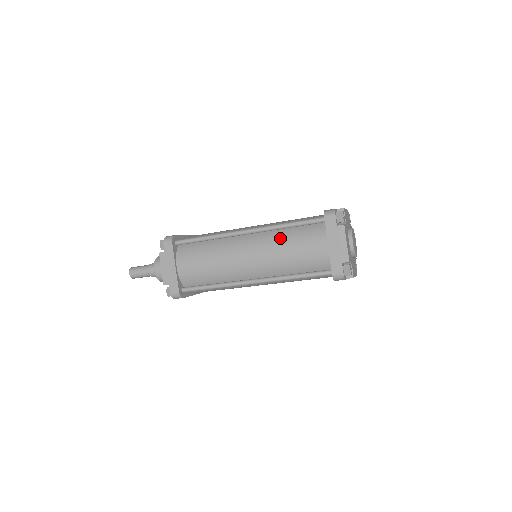
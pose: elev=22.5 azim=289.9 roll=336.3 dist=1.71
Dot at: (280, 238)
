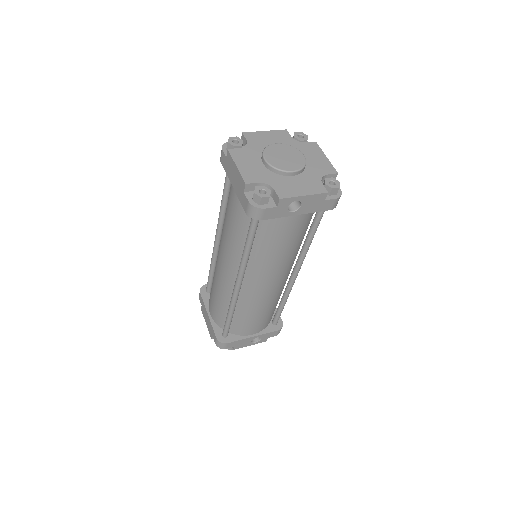
Dot at: occluded
